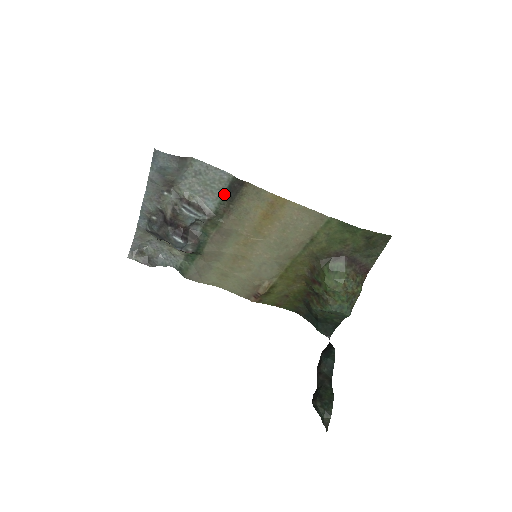
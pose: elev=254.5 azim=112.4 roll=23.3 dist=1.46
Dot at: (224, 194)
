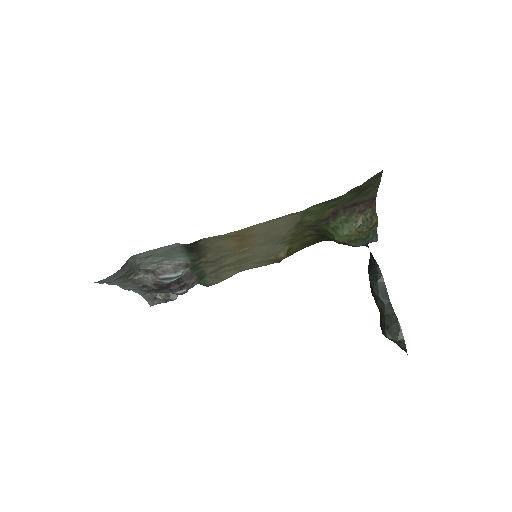
Dot at: (186, 252)
